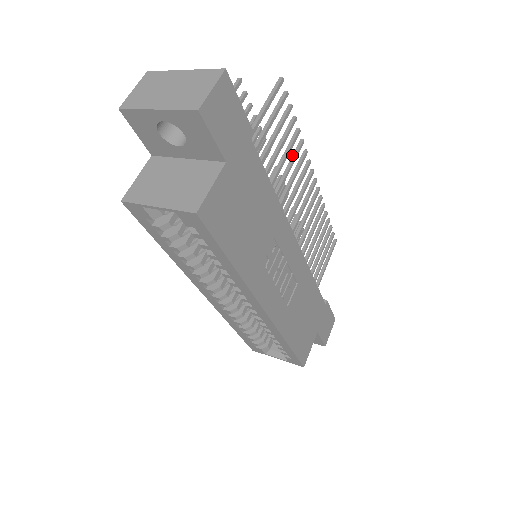
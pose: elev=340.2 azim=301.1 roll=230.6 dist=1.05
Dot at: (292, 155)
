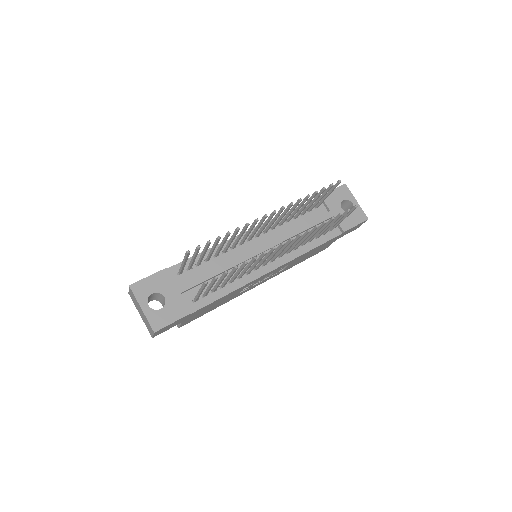
Dot at: (249, 262)
